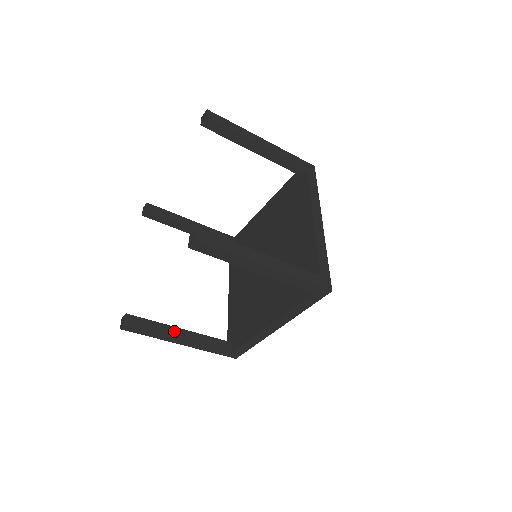
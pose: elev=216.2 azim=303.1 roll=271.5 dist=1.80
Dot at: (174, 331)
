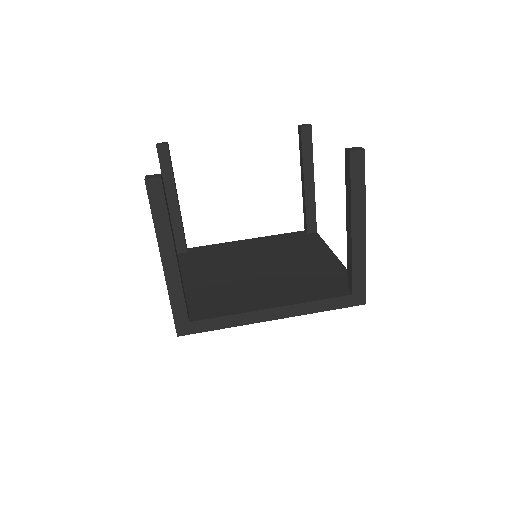
Dot at: (174, 241)
